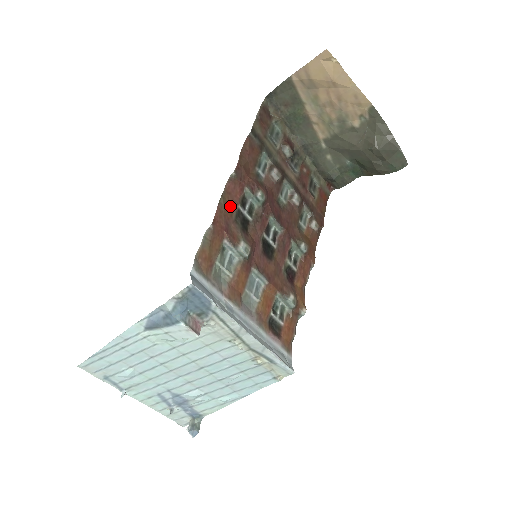
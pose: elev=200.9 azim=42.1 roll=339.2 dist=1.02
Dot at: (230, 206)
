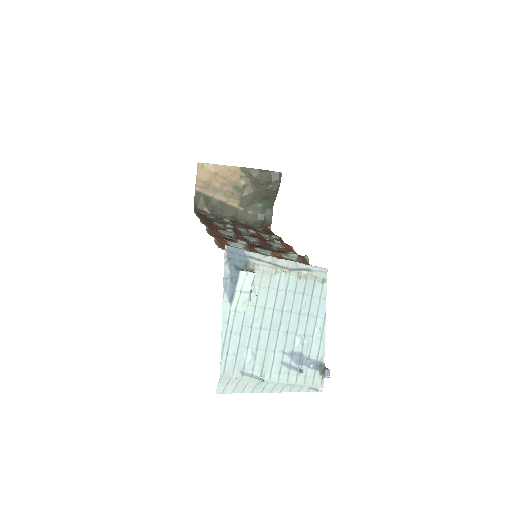
Dot at: occluded
